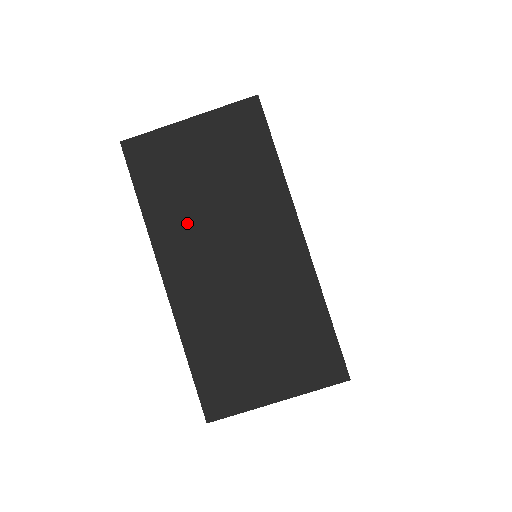
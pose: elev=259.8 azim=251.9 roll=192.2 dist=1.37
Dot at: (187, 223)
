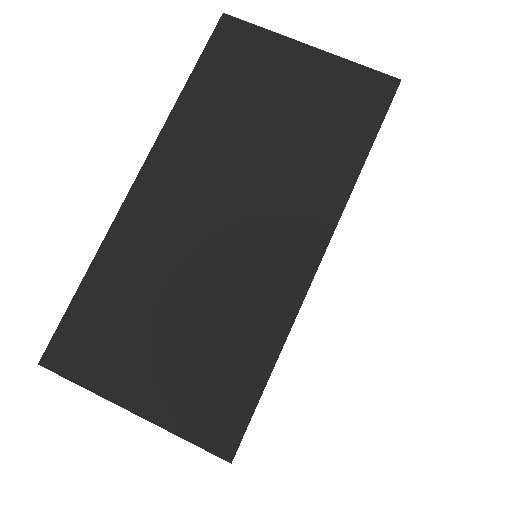
Dot at: (214, 142)
